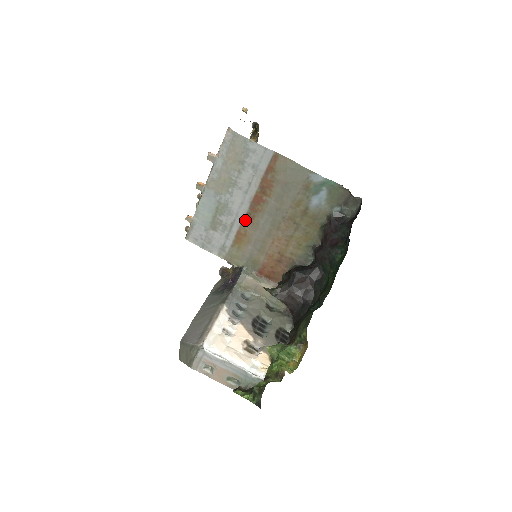
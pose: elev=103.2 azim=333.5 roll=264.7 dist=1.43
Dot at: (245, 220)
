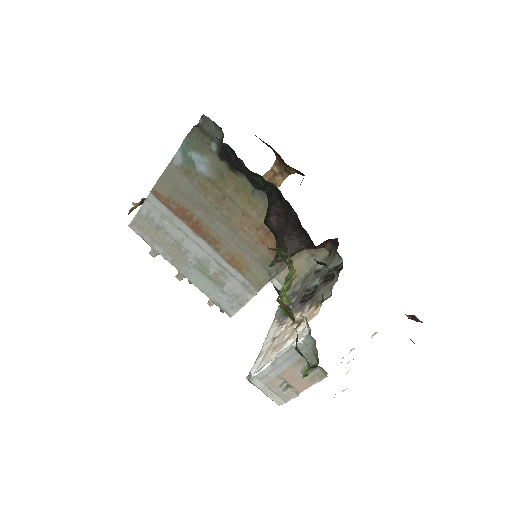
Dot at: (216, 249)
